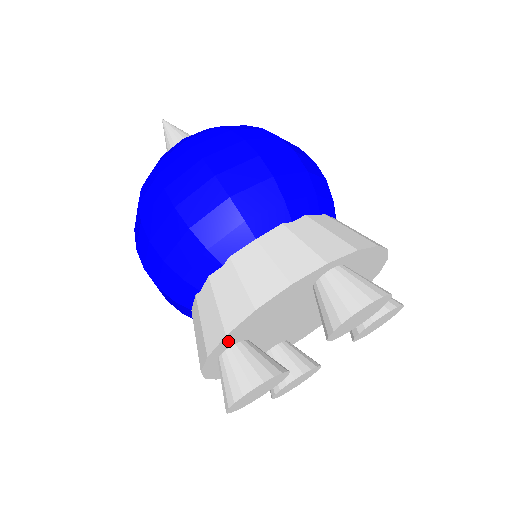
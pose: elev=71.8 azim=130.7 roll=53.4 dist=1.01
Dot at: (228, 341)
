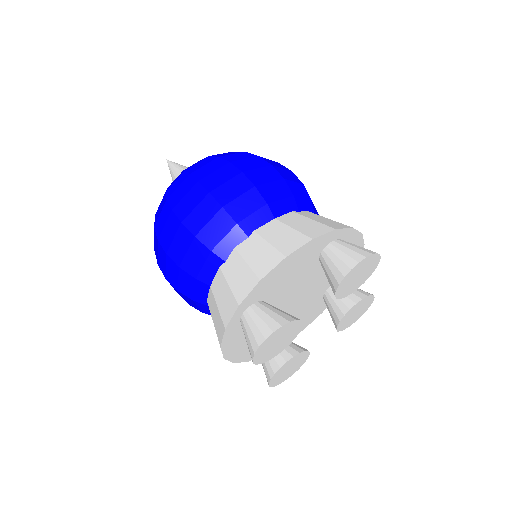
Dot at: (257, 292)
